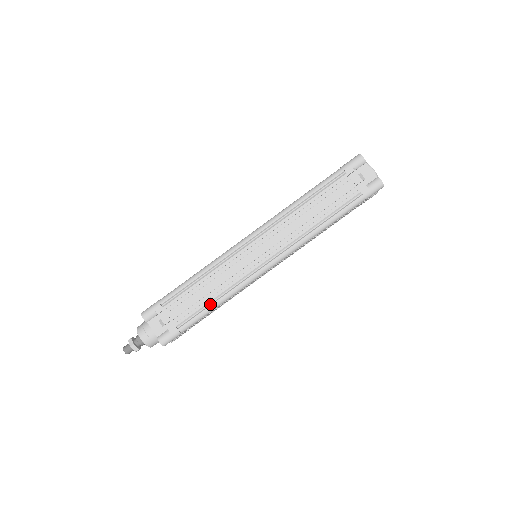
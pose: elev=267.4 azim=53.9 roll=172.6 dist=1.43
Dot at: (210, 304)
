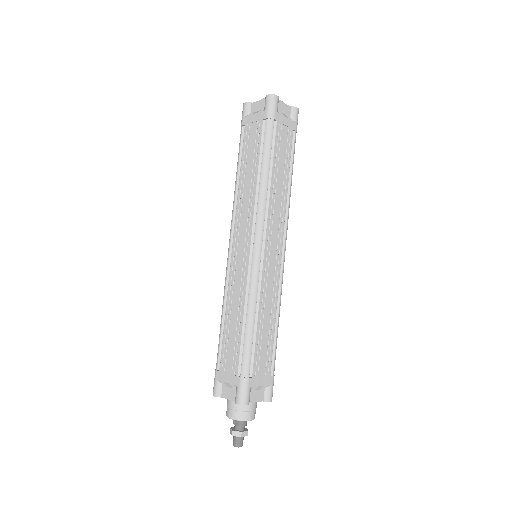
Dot at: (245, 328)
